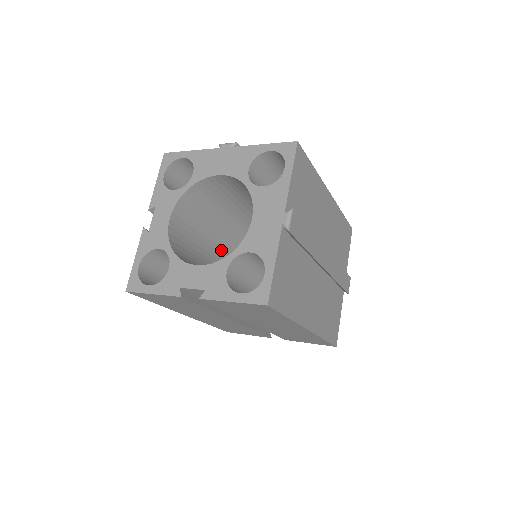
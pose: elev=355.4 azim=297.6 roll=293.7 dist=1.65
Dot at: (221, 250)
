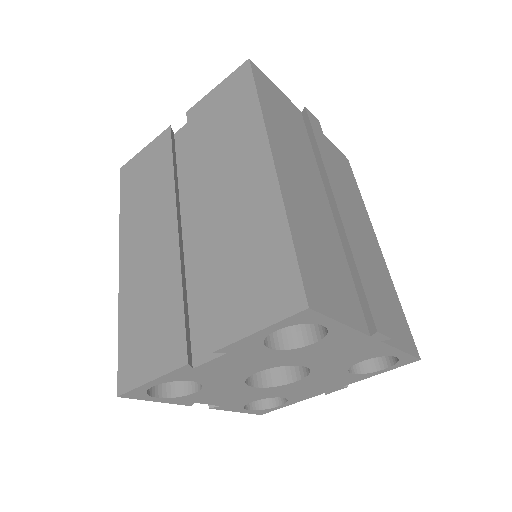
Dot at: occluded
